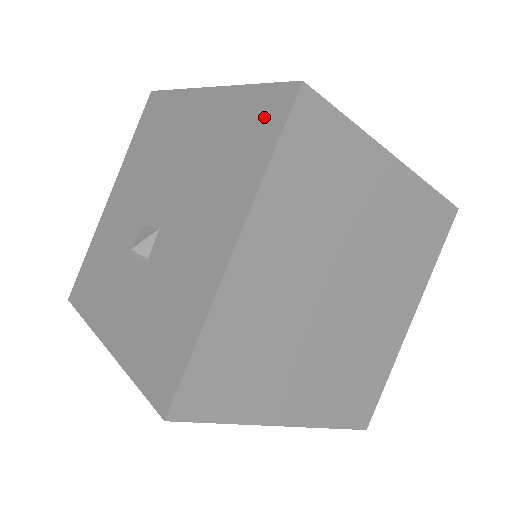
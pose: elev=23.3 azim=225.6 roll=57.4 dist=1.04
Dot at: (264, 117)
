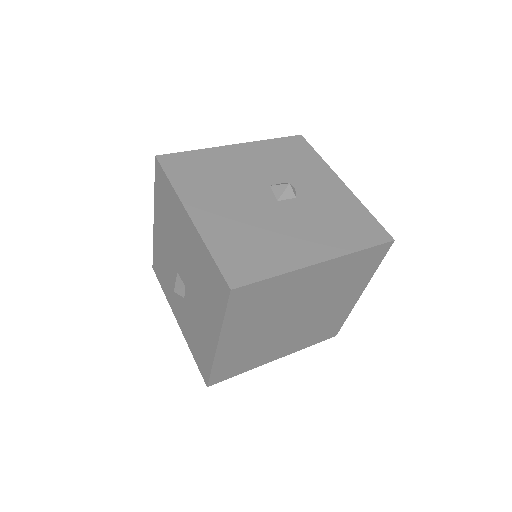
Dot at: (218, 287)
